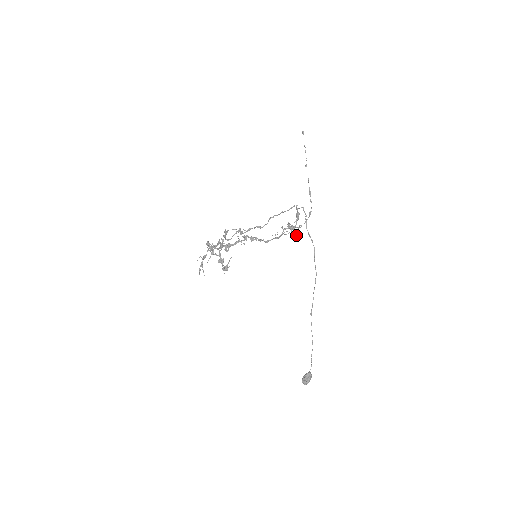
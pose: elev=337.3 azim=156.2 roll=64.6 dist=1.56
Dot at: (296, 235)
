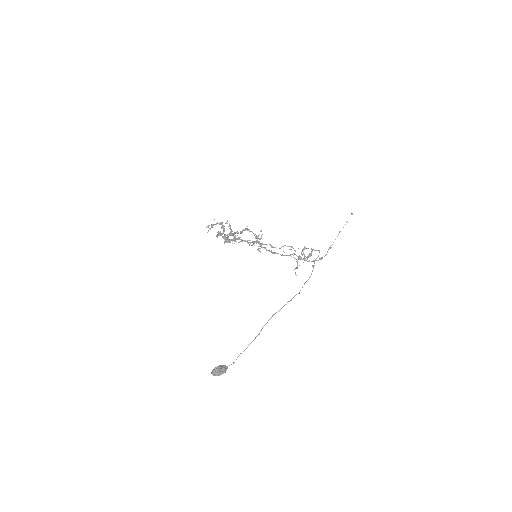
Dot at: (297, 267)
